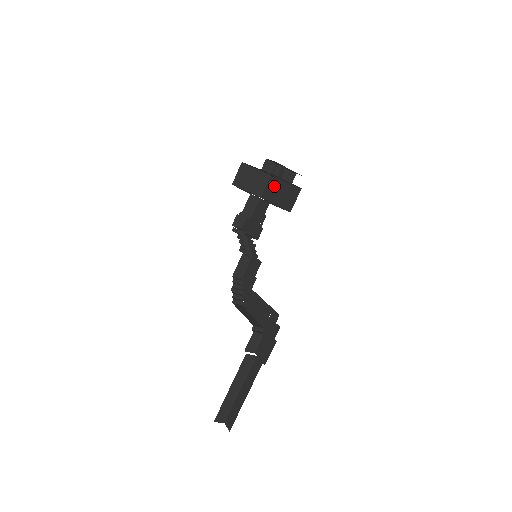
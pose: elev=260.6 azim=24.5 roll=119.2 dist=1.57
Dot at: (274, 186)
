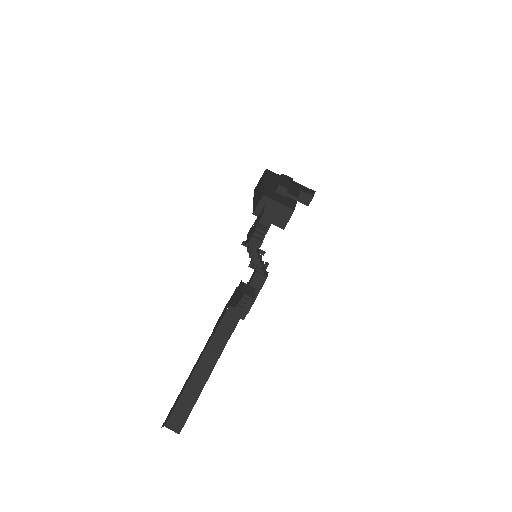
Dot at: occluded
